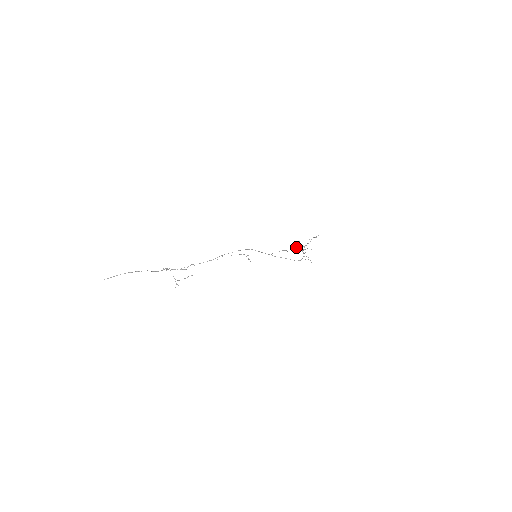
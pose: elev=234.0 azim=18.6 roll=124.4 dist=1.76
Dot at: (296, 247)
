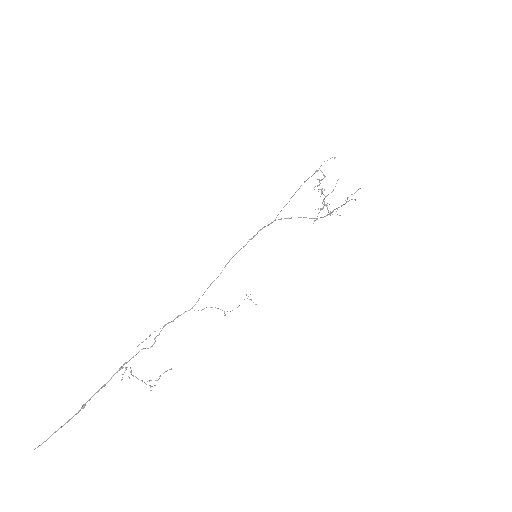
Dot at: occluded
